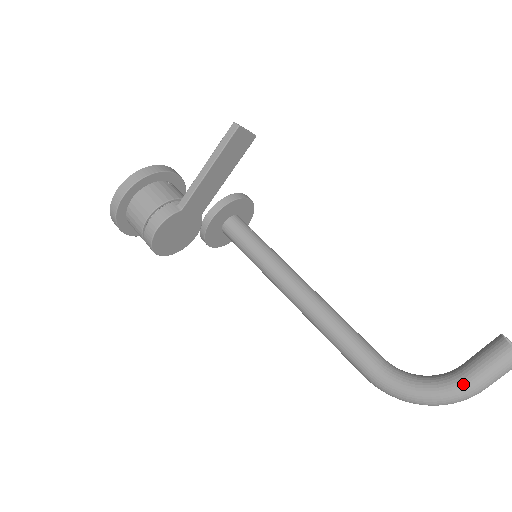
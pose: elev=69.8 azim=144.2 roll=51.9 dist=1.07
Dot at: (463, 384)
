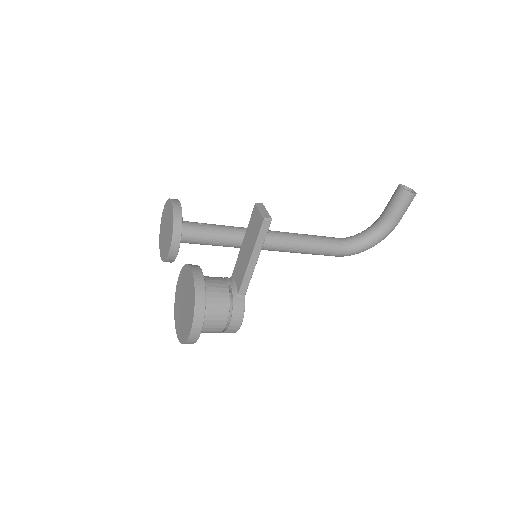
Dot at: (393, 226)
